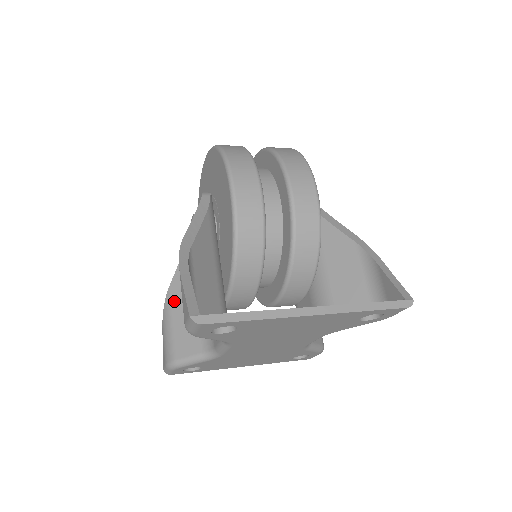
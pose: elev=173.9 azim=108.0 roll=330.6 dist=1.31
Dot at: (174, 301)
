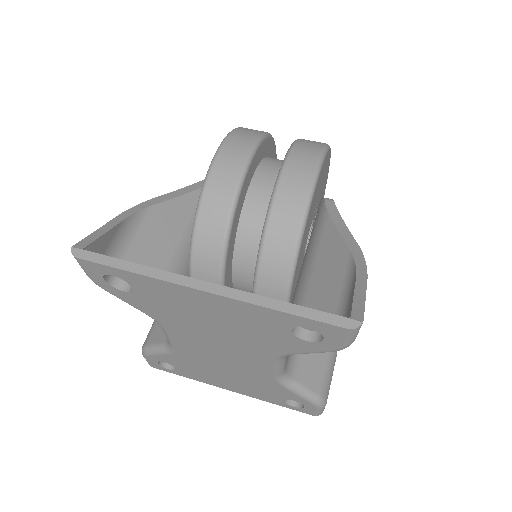
Dot at: occluded
